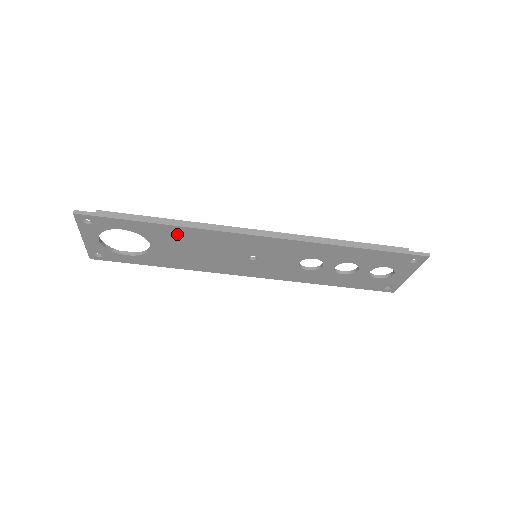
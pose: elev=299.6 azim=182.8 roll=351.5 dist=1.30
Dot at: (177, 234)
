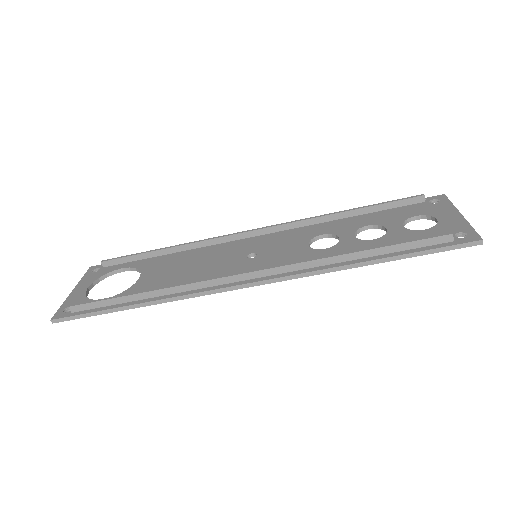
Dot at: occluded
